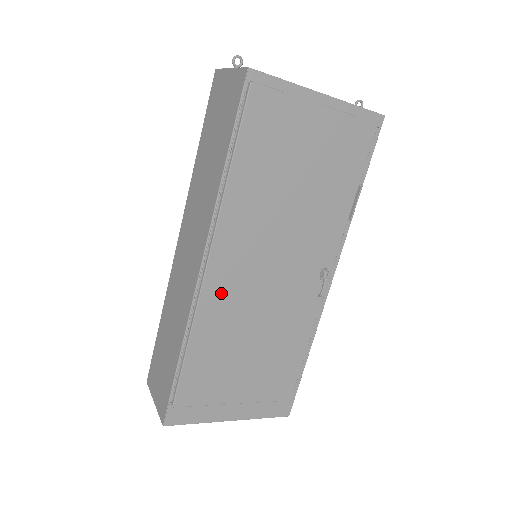
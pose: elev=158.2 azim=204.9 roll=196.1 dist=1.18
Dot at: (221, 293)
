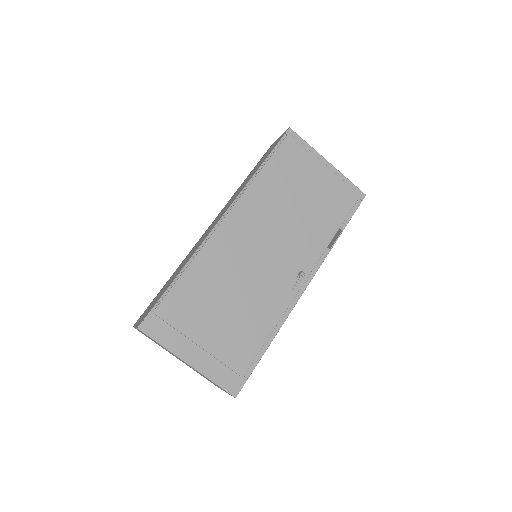
Dot at: (226, 243)
